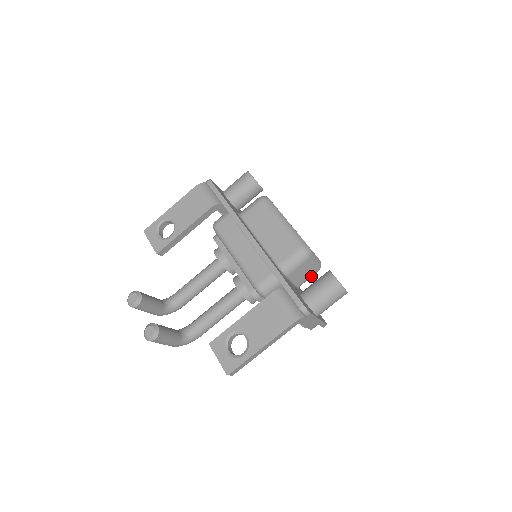
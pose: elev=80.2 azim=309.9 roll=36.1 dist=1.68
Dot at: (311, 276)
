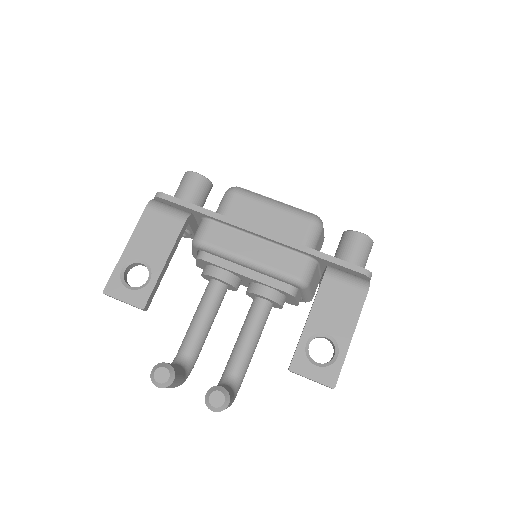
Dot at: (320, 249)
